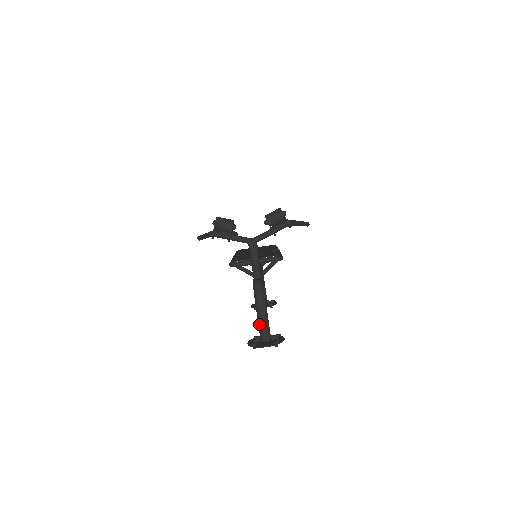
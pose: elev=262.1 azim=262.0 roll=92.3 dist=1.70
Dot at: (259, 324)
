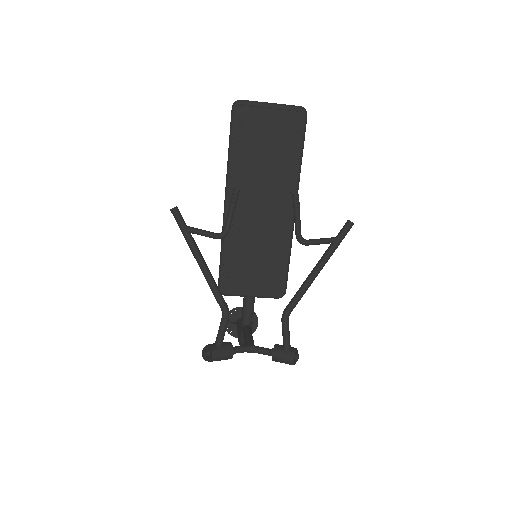
Dot at: occluded
